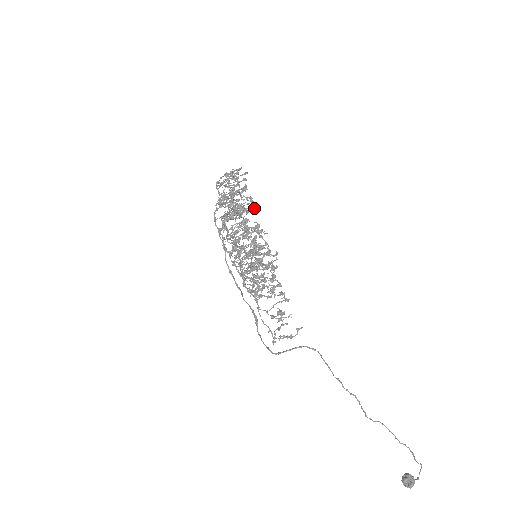
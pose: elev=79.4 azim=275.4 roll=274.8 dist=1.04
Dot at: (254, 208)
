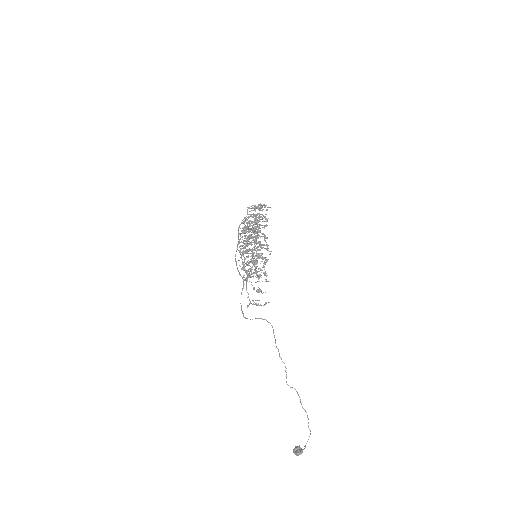
Dot at: occluded
